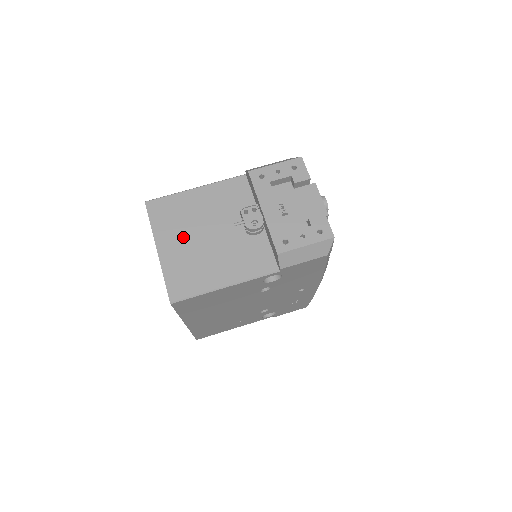
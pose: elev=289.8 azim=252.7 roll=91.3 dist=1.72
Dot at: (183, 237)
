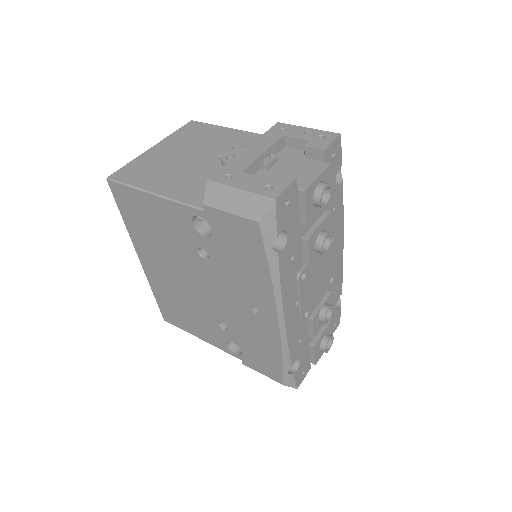
Dot at: (179, 149)
